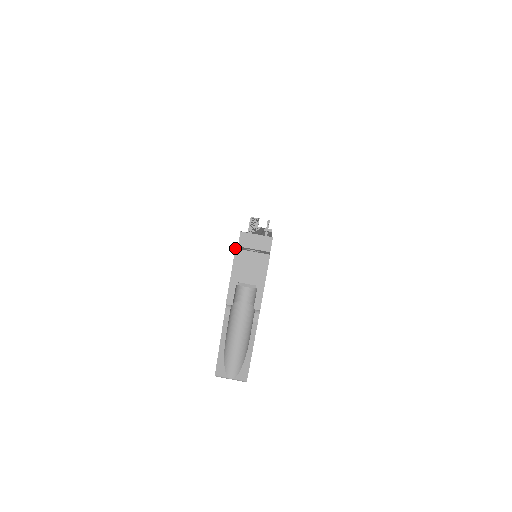
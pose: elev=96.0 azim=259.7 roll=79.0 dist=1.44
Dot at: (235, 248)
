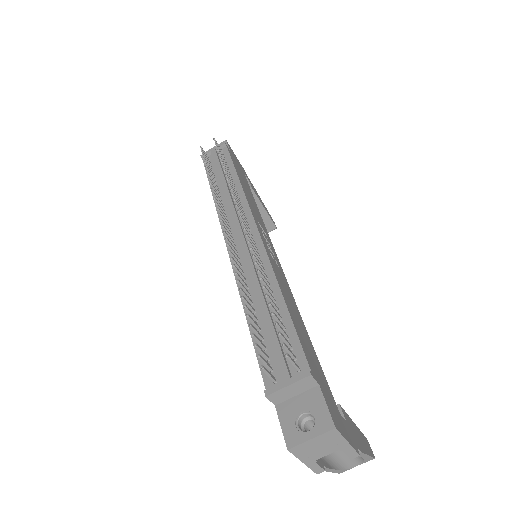
Dot at: occluded
